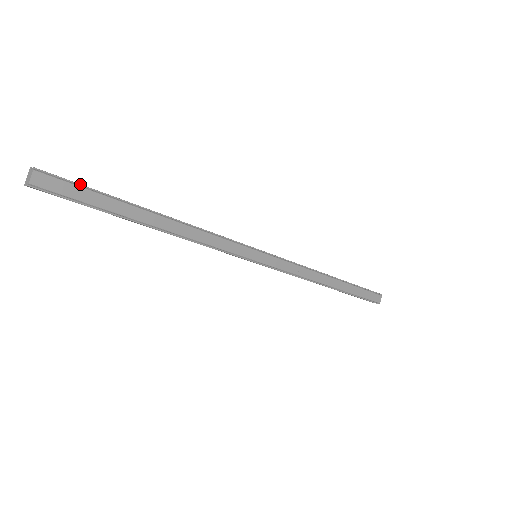
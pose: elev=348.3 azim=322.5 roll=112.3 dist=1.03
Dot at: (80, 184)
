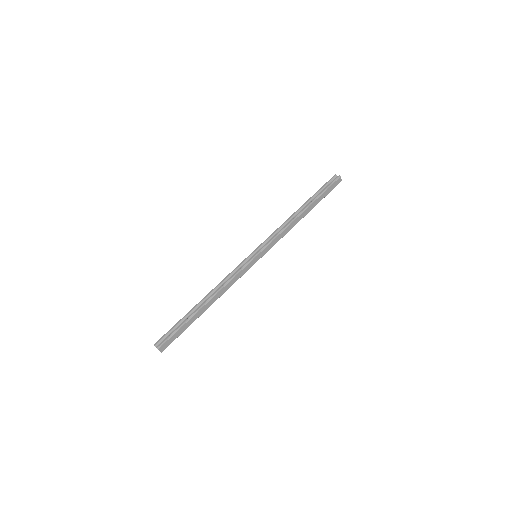
Dot at: (173, 333)
